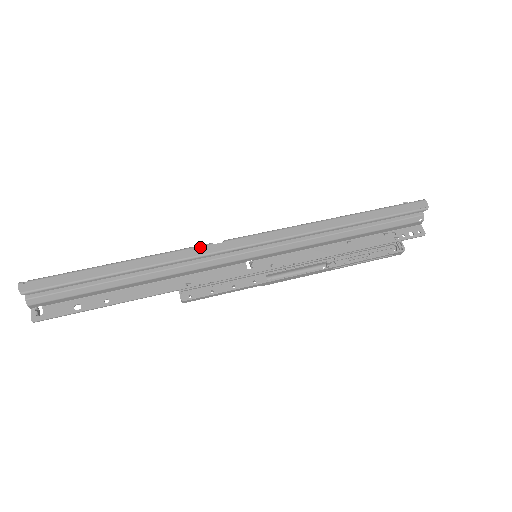
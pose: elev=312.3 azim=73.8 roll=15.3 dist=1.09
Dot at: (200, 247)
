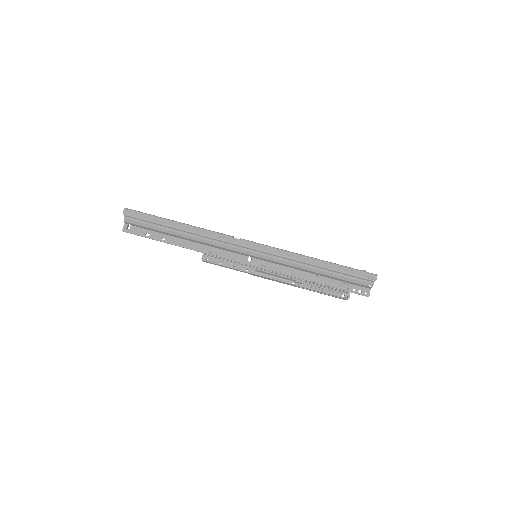
Dot at: (225, 235)
